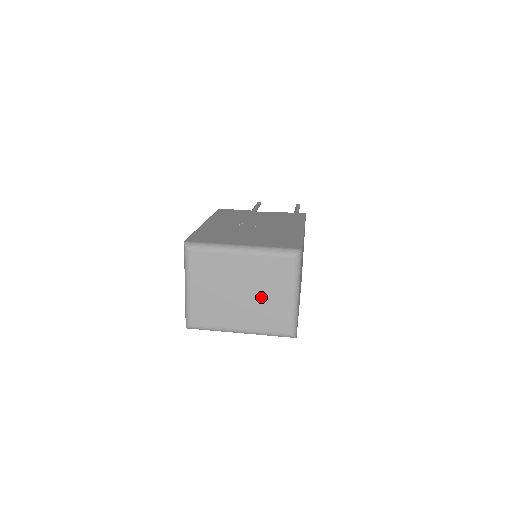
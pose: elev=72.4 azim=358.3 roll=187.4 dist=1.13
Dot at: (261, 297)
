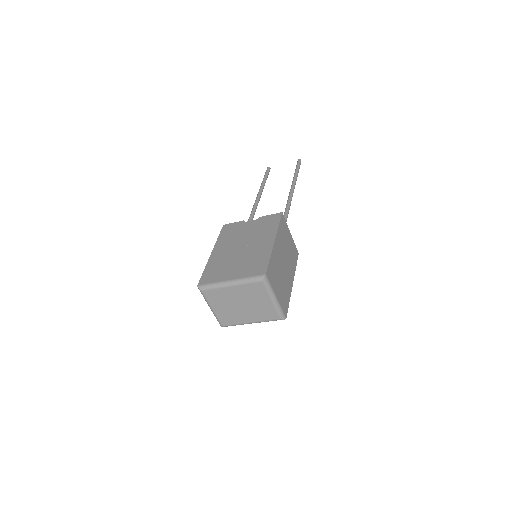
Dot at: (254, 305)
